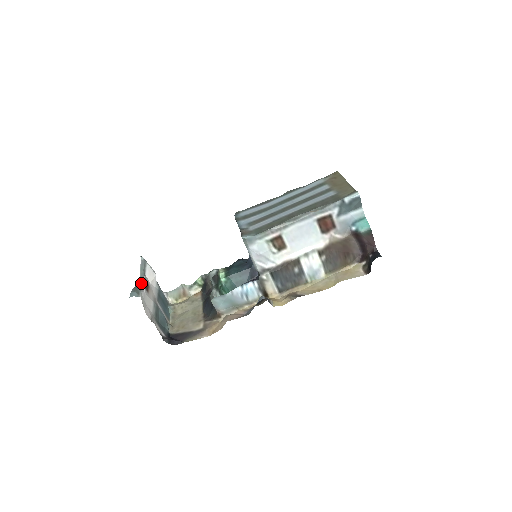
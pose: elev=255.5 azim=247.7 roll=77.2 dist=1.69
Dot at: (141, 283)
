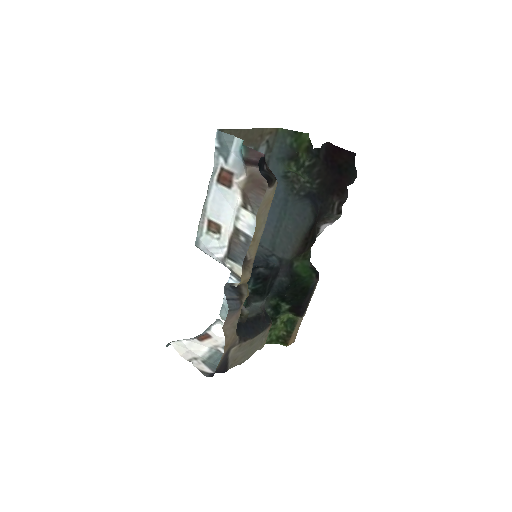
Dot at: (197, 336)
